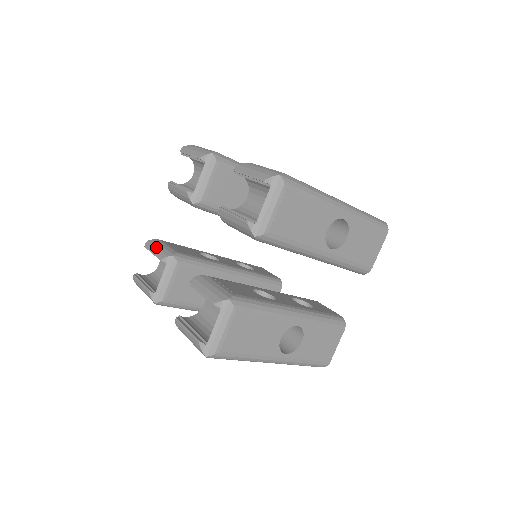
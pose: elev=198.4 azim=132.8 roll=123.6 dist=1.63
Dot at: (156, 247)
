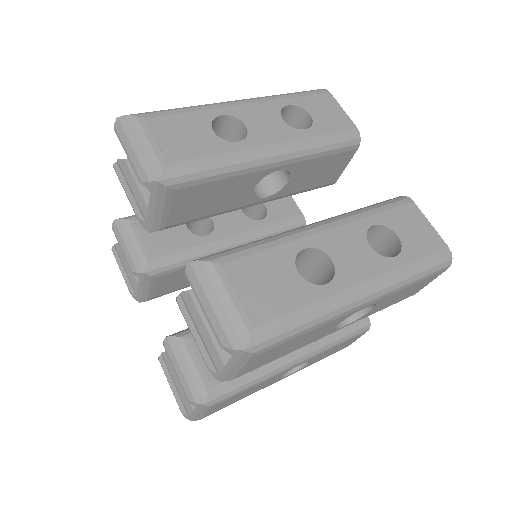
Dot at: (124, 243)
